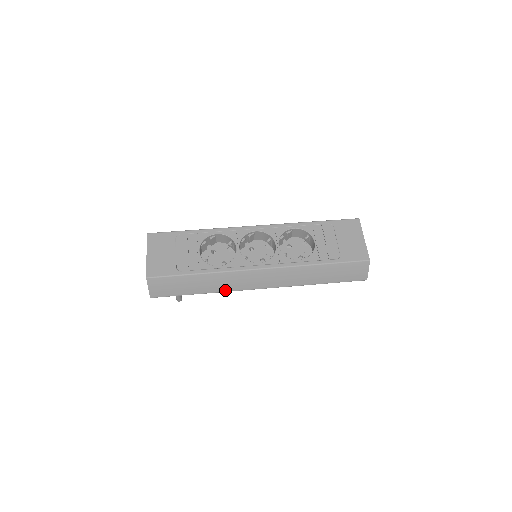
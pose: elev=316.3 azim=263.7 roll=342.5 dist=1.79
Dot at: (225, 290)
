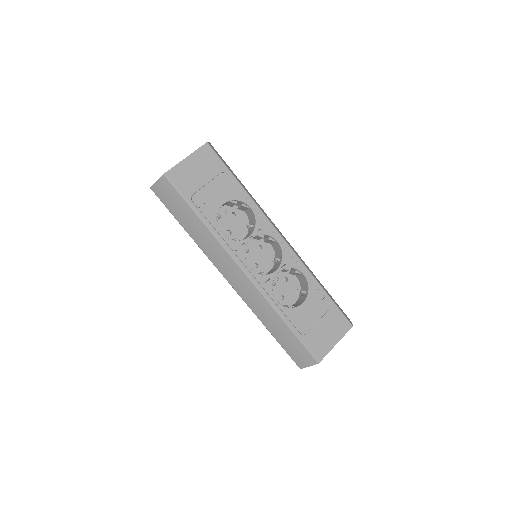
Dot at: (205, 251)
